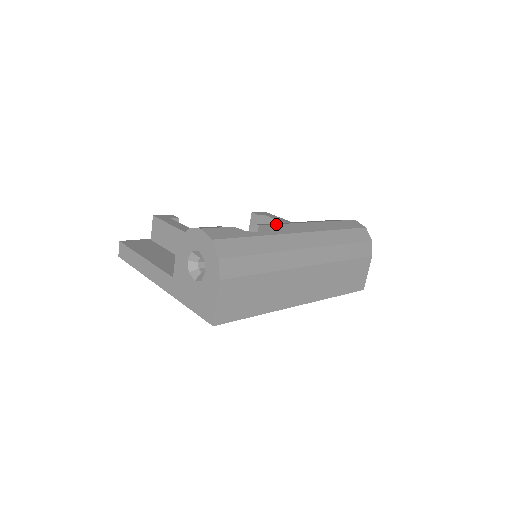
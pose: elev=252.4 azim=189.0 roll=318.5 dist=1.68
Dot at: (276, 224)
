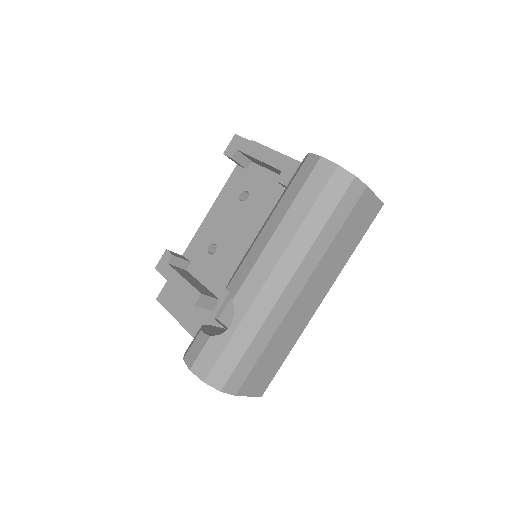
Dot at: (241, 286)
